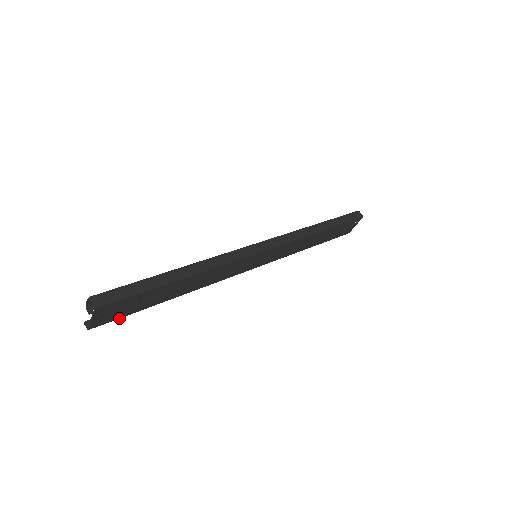
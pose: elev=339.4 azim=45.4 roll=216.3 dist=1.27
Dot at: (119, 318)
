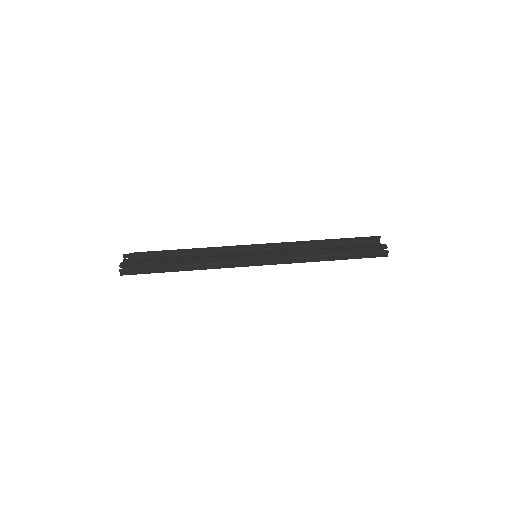
Dot at: (143, 258)
